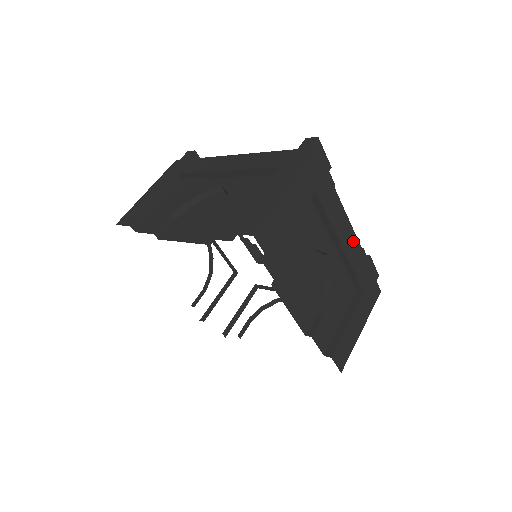
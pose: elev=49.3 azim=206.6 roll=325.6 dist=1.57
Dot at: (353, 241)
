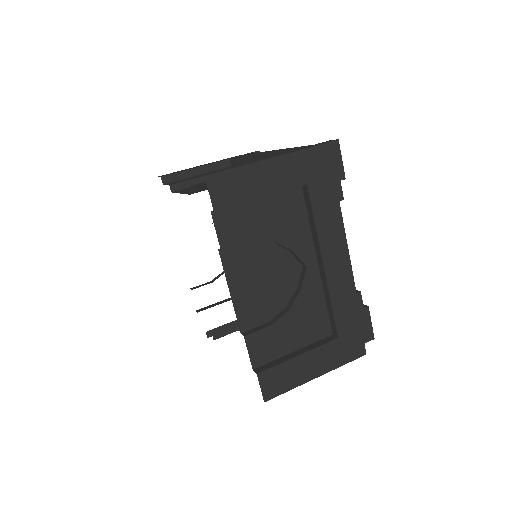
Dot at: (343, 269)
